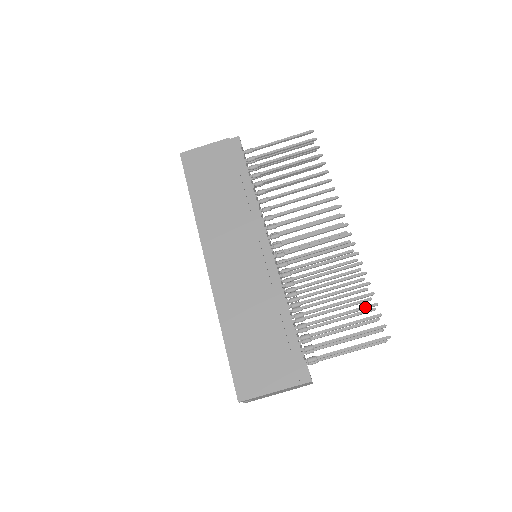
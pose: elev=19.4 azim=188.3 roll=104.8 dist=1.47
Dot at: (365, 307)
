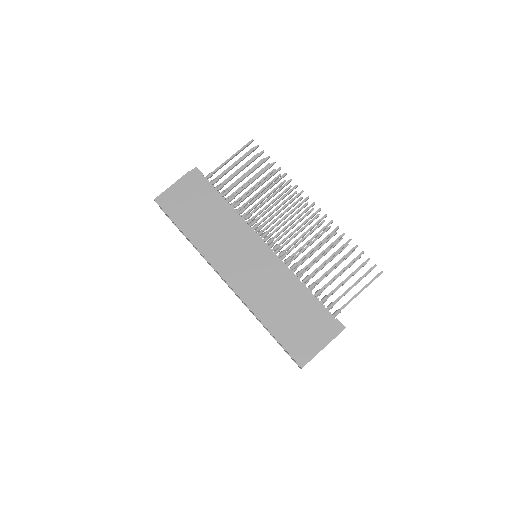
Dot at: (356, 258)
